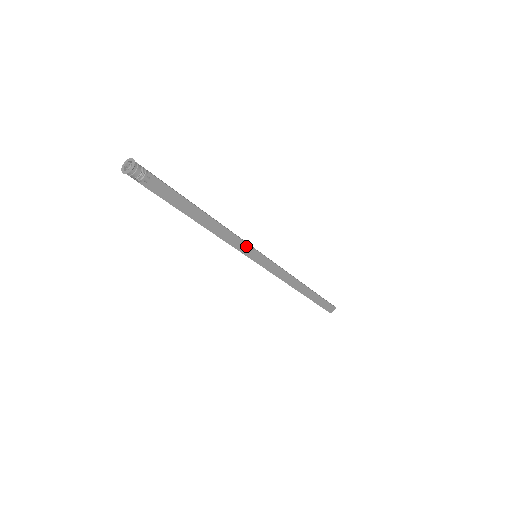
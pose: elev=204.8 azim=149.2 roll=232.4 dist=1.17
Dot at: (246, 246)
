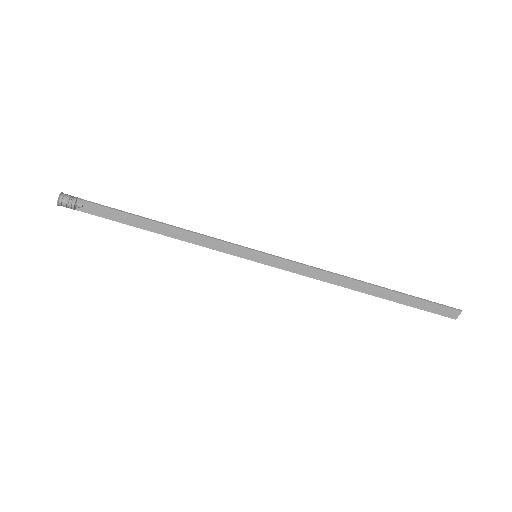
Dot at: (233, 247)
